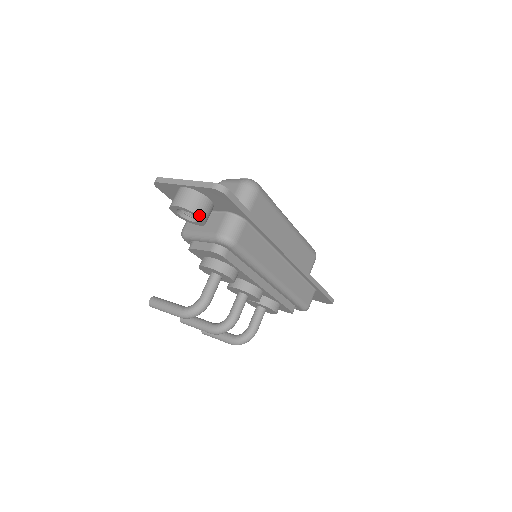
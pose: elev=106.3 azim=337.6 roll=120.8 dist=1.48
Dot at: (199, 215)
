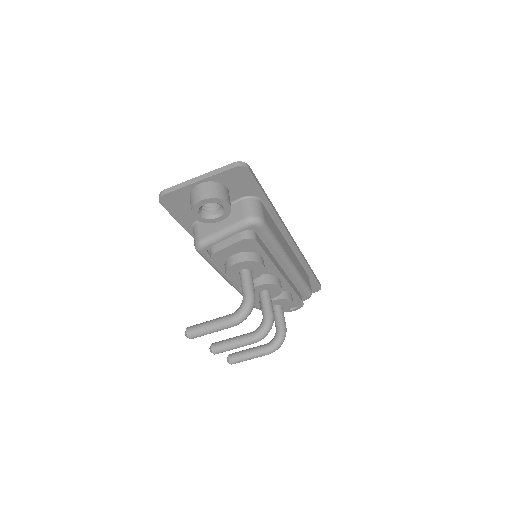
Dot at: (227, 201)
